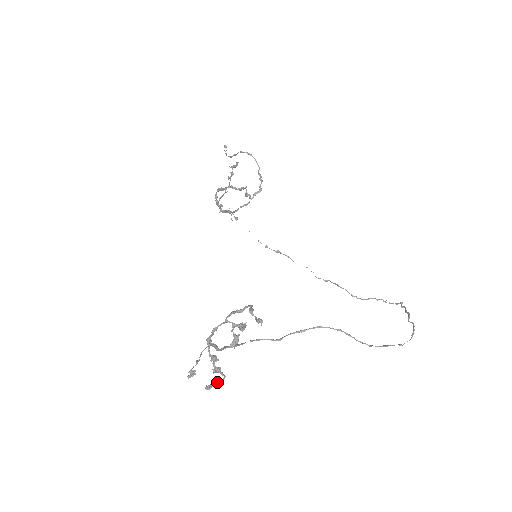
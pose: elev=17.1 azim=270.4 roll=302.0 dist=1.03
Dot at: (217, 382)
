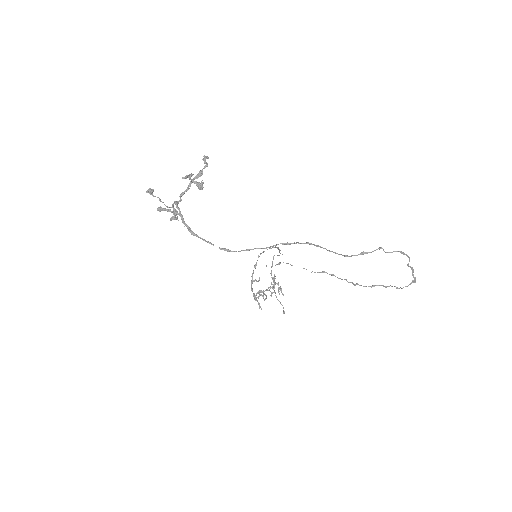
Dot at: (168, 210)
